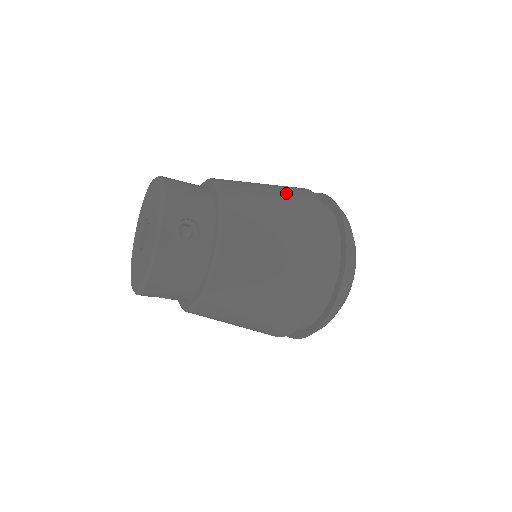
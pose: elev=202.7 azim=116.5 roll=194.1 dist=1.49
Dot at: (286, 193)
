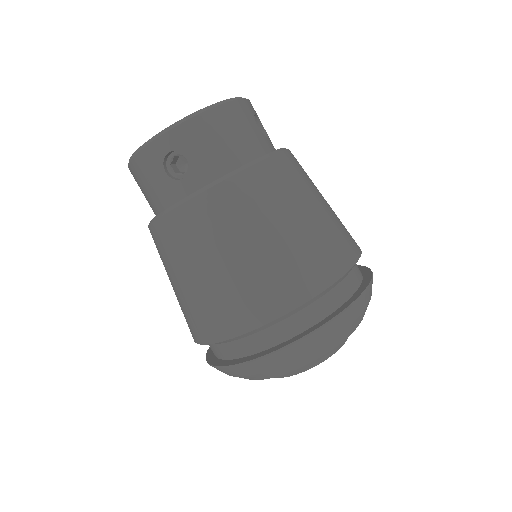
Dot at: occluded
